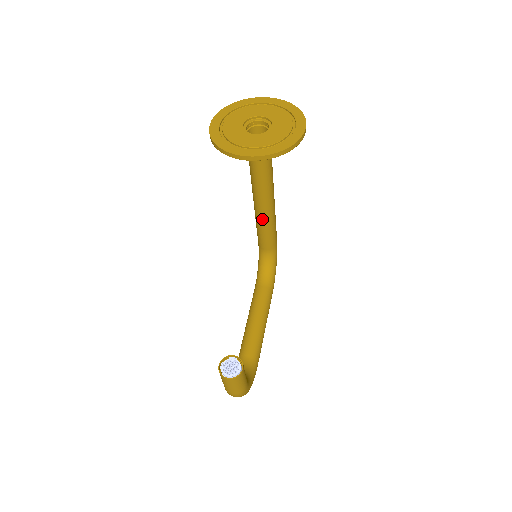
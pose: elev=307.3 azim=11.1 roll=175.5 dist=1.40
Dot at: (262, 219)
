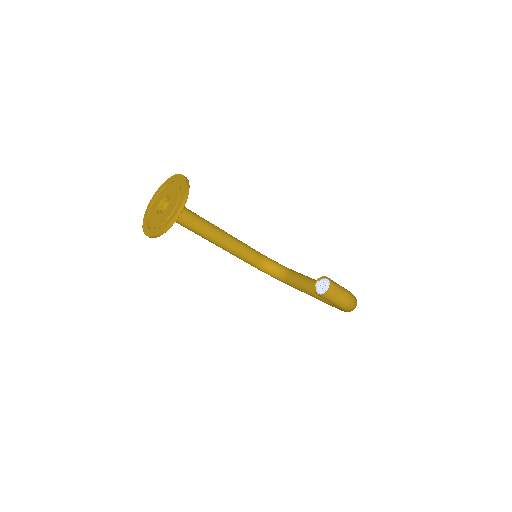
Dot at: (233, 246)
